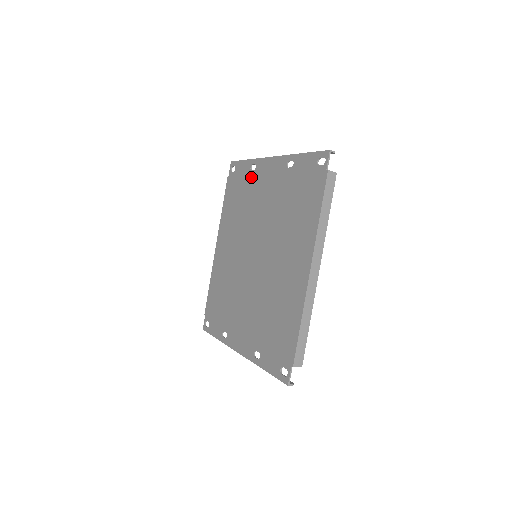
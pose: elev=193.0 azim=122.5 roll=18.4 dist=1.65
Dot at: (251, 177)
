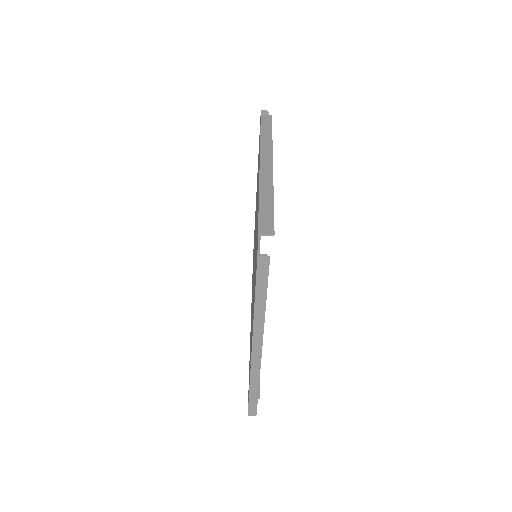
Dot at: occluded
